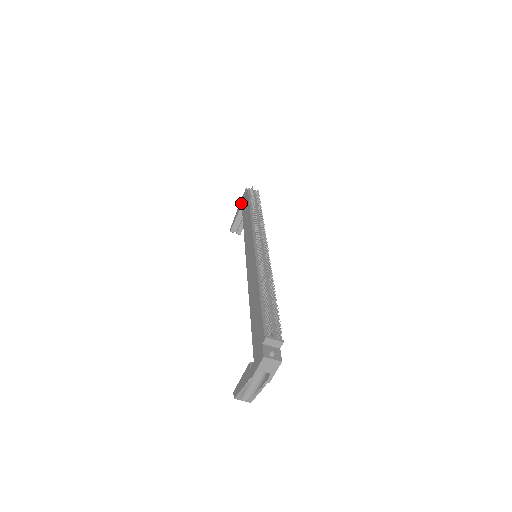
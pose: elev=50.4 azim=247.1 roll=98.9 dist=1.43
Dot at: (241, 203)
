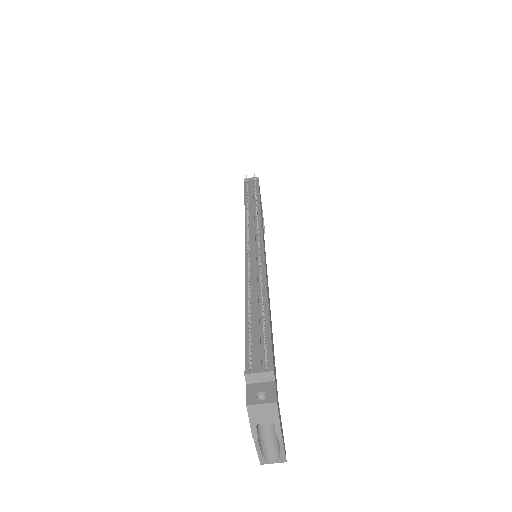
Dot at: occluded
